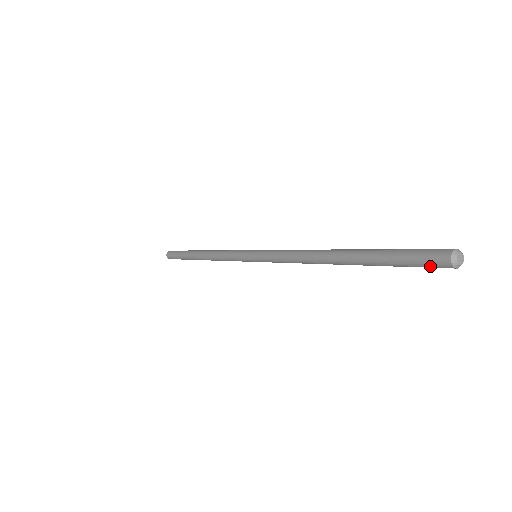
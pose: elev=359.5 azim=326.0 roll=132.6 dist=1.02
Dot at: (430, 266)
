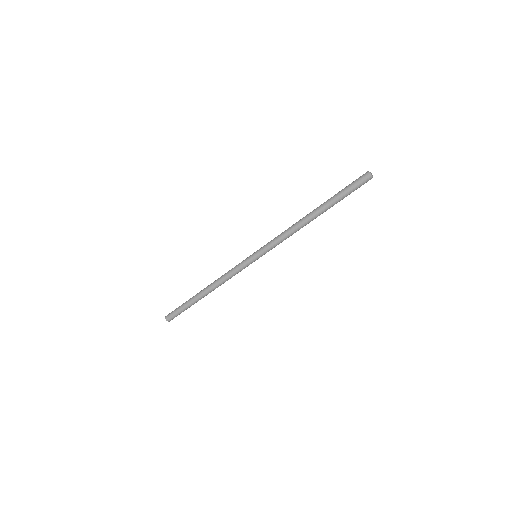
Dot at: (361, 184)
